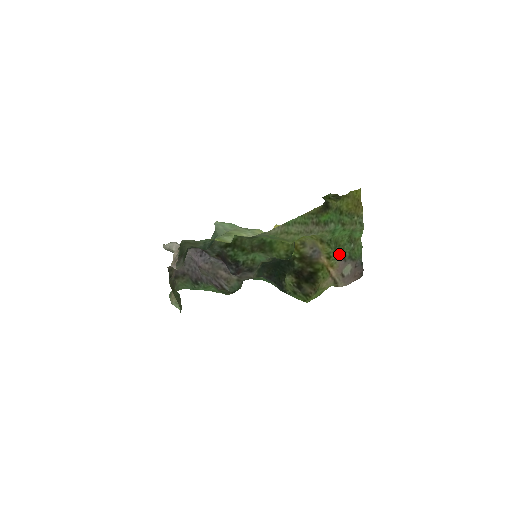
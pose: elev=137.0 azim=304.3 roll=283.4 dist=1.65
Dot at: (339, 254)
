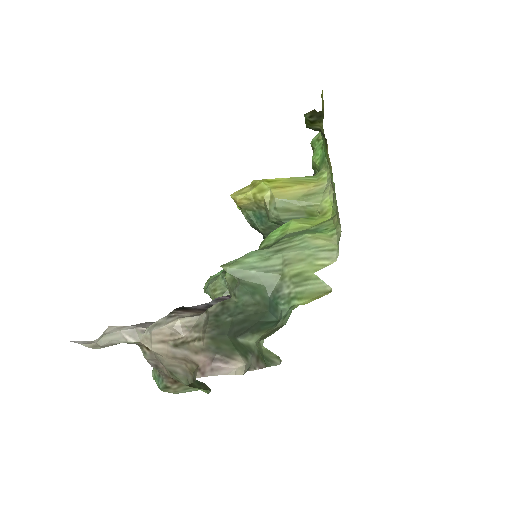
Dot at: occluded
